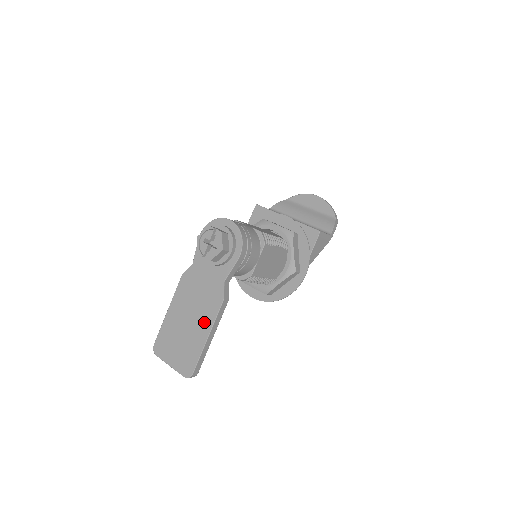
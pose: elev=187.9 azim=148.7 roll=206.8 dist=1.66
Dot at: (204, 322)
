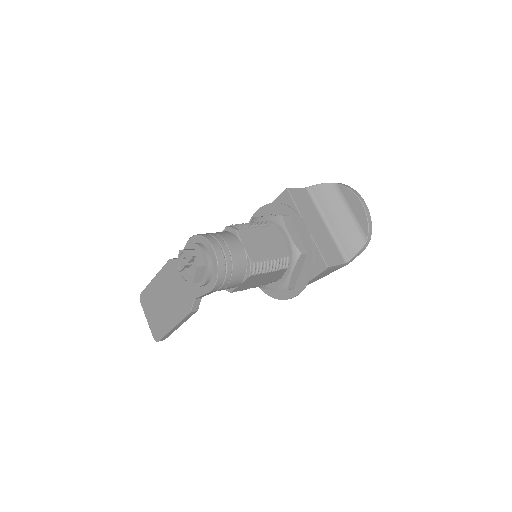
Dot at: (174, 314)
